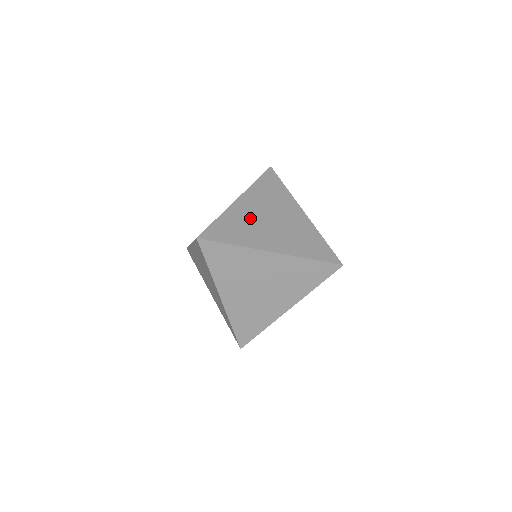
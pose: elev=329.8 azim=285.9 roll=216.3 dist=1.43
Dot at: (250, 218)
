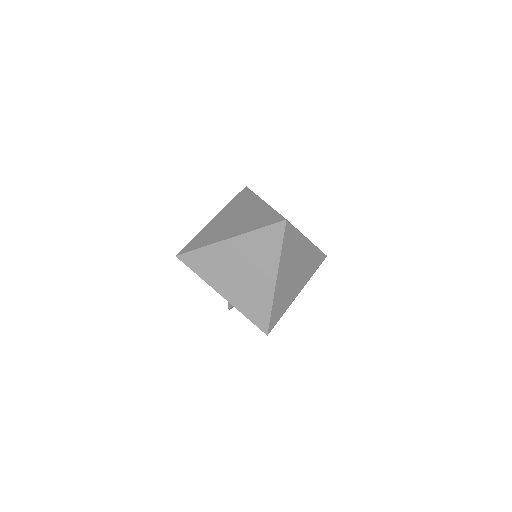
Dot at: occluded
